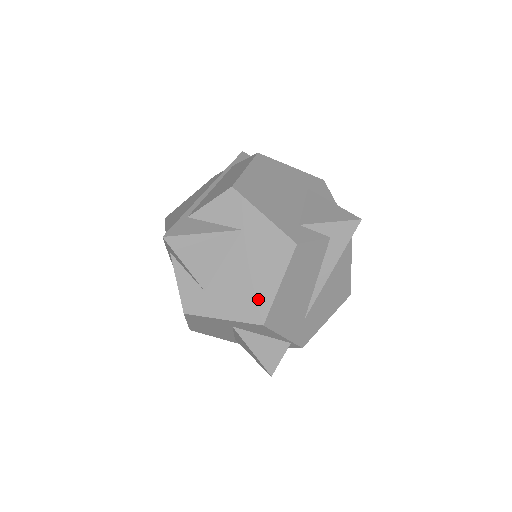
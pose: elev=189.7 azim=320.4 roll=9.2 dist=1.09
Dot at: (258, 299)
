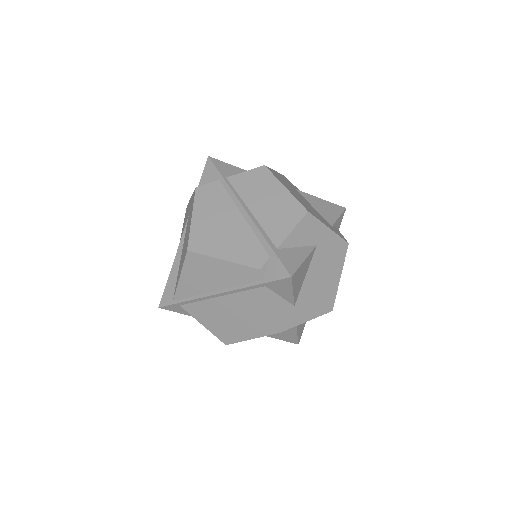
Dot at: (329, 294)
